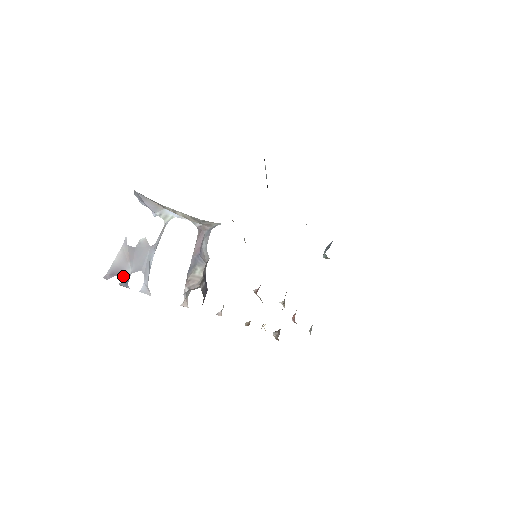
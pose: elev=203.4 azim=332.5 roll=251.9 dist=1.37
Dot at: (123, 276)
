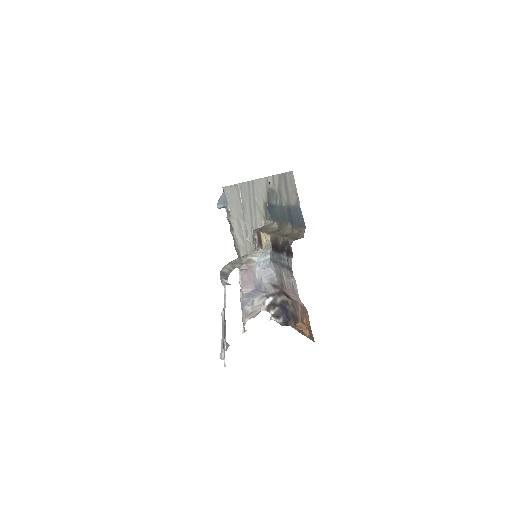
Dot at: (223, 351)
